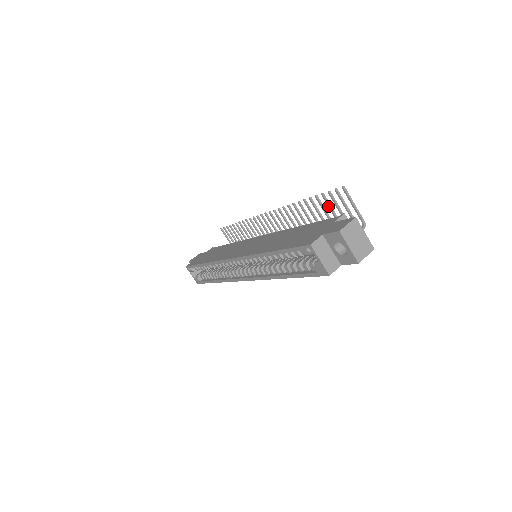
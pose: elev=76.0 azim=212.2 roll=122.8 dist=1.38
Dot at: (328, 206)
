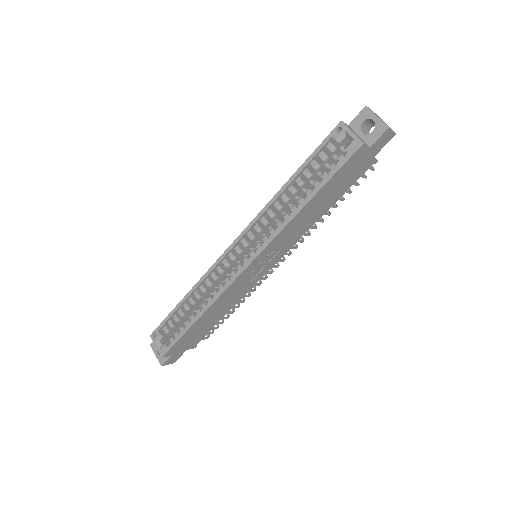
Dot at: occluded
